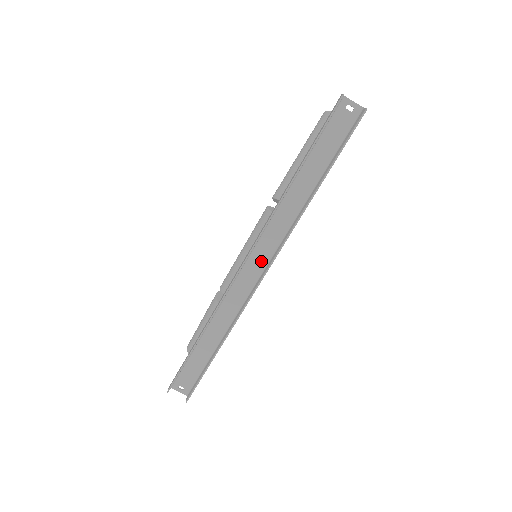
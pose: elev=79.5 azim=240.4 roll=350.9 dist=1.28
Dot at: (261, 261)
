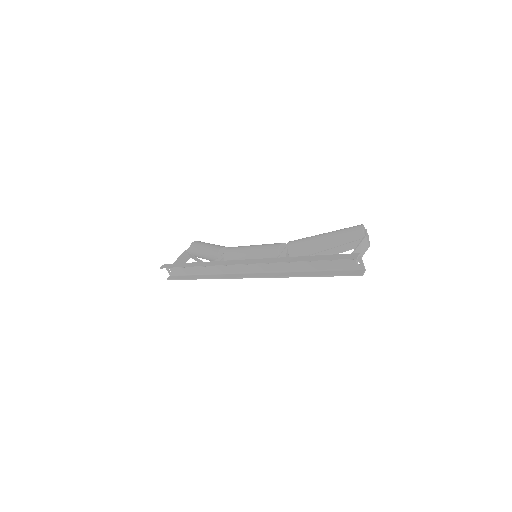
Dot at: (252, 269)
